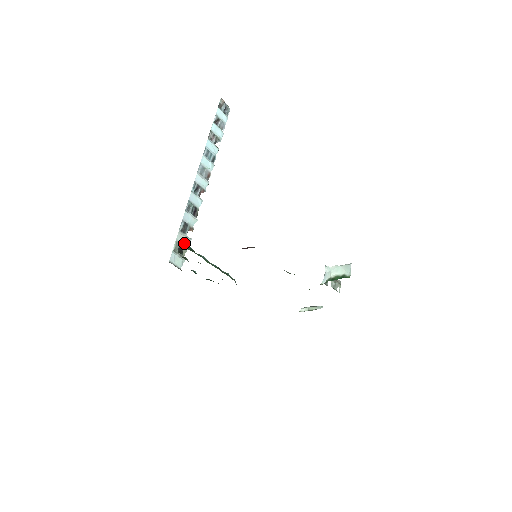
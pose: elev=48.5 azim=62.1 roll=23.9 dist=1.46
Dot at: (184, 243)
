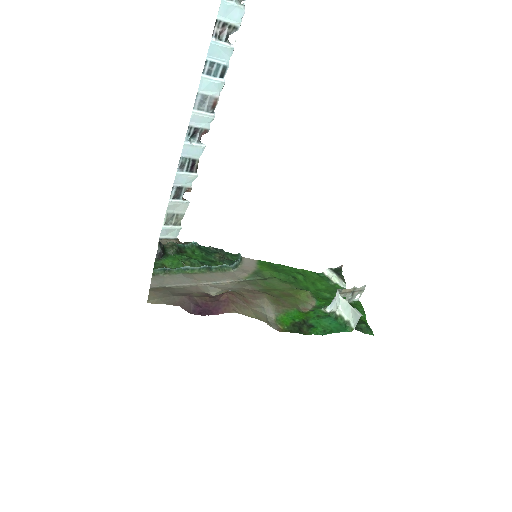
Dot at: (179, 210)
